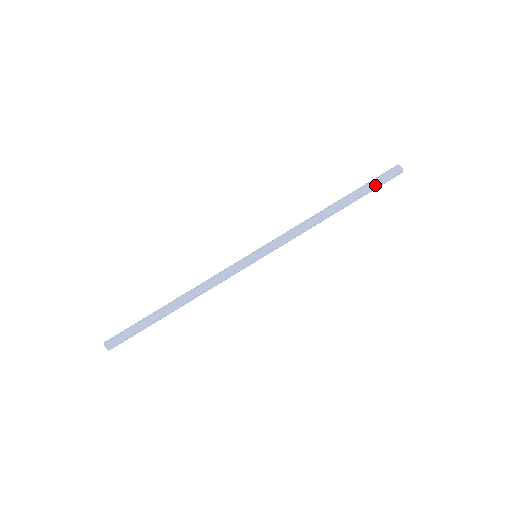
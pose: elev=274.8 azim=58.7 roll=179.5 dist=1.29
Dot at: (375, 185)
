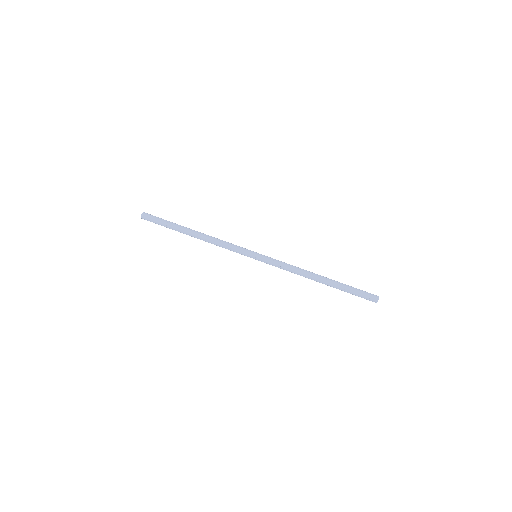
Dot at: (354, 292)
